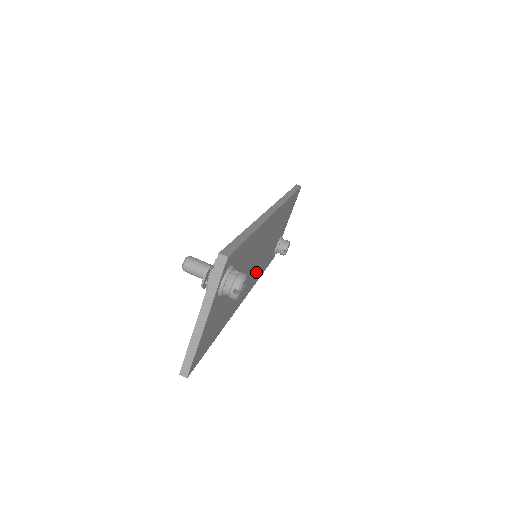
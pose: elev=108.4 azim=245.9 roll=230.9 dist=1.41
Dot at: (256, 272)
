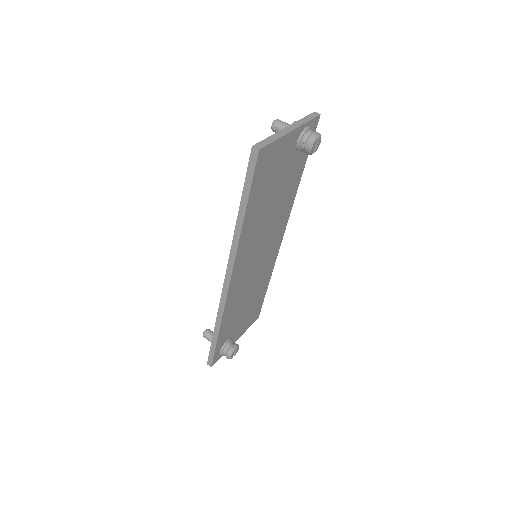
Dot at: (241, 284)
